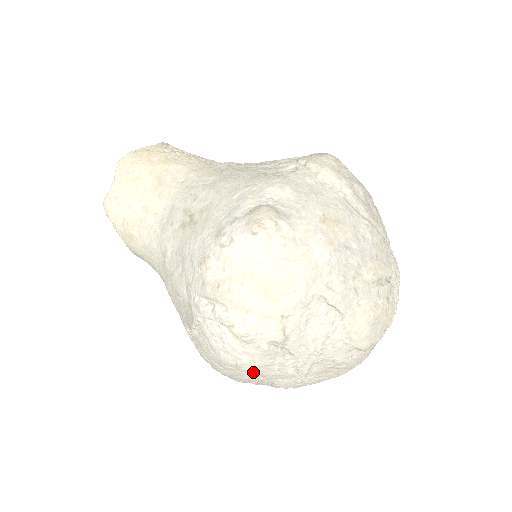
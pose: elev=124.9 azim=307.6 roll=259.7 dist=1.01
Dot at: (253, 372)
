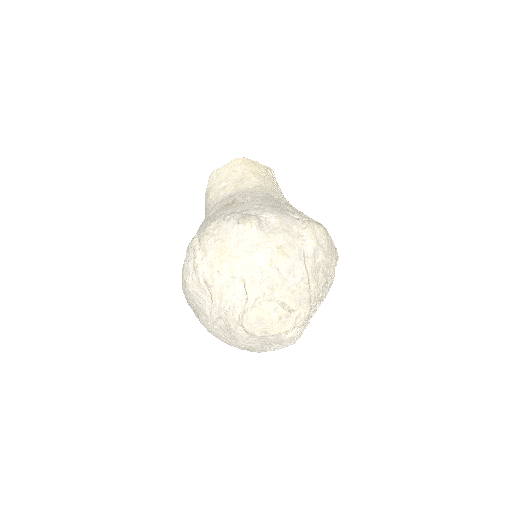
Dot at: (190, 294)
